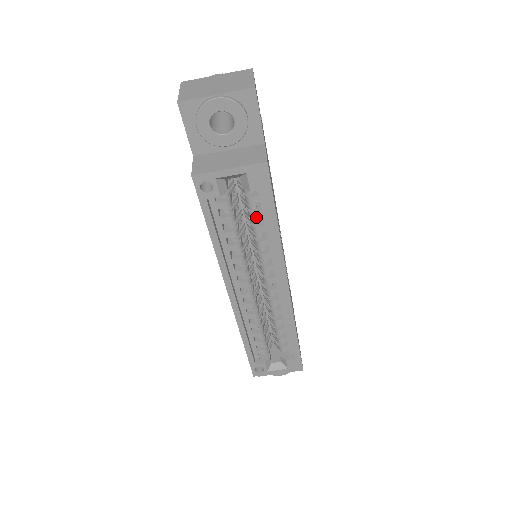
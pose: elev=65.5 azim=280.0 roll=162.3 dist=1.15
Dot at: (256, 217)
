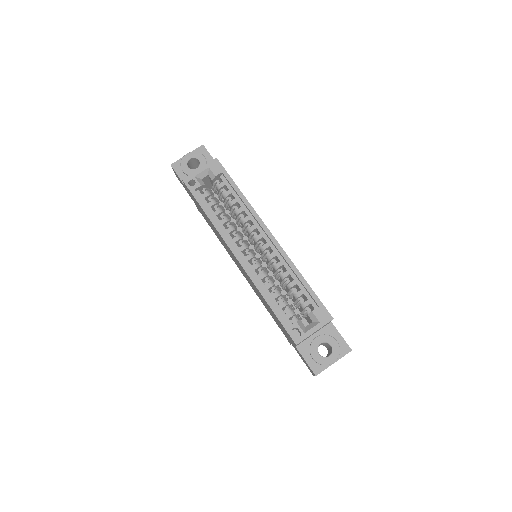
Dot at: (227, 195)
